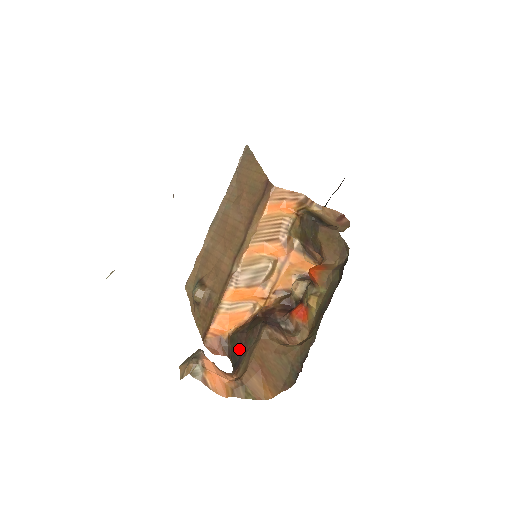
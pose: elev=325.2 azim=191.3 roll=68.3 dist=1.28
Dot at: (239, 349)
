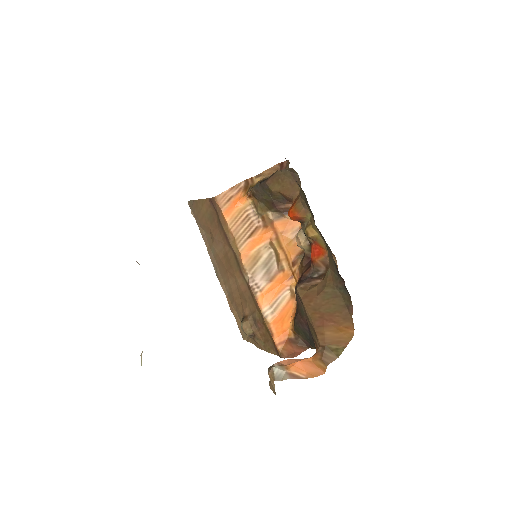
Dot at: (305, 330)
